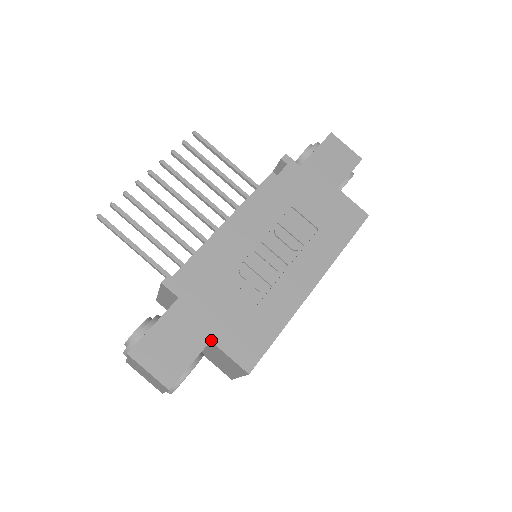
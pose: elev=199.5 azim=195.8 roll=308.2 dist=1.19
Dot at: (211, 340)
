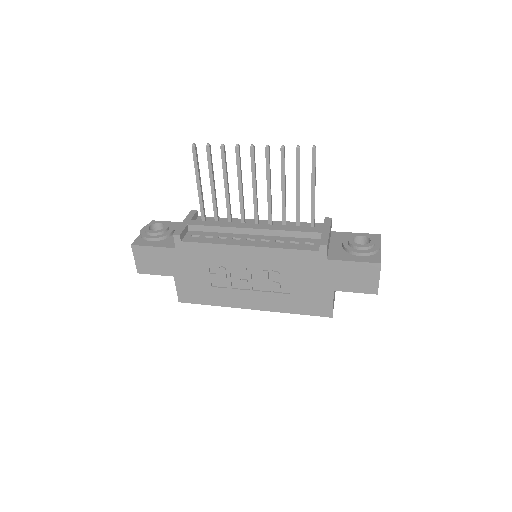
Dot at: (174, 276)
